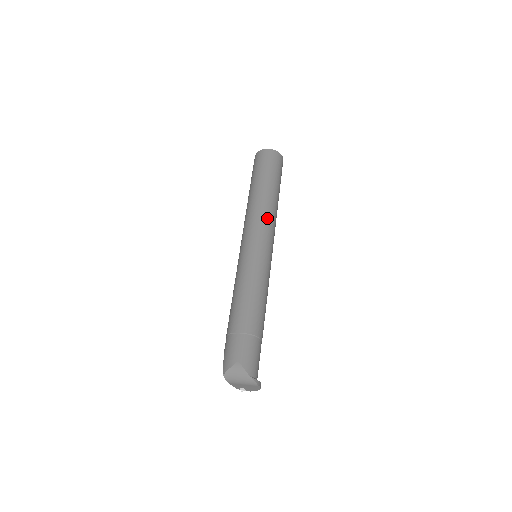
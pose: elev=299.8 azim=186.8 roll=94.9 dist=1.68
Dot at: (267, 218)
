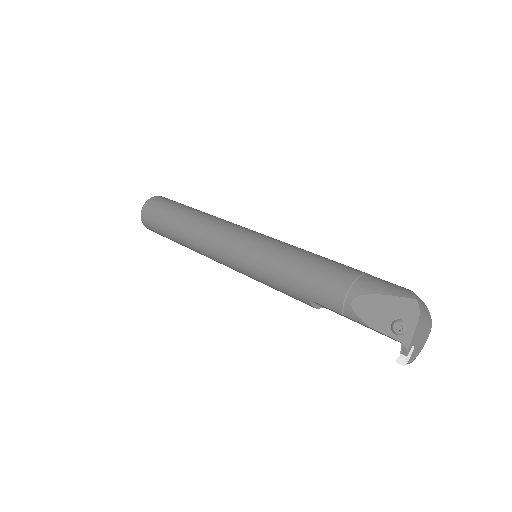
Dot at: occluded
